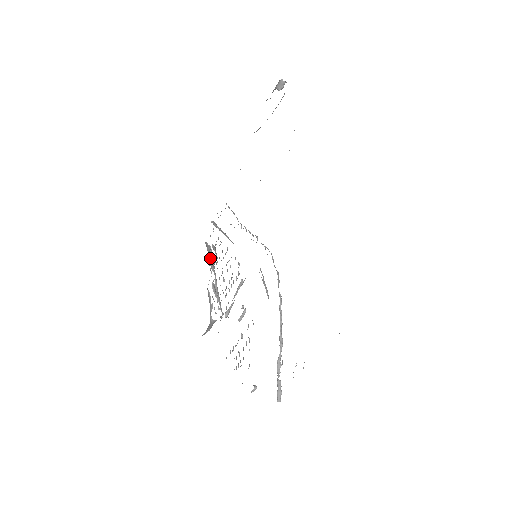
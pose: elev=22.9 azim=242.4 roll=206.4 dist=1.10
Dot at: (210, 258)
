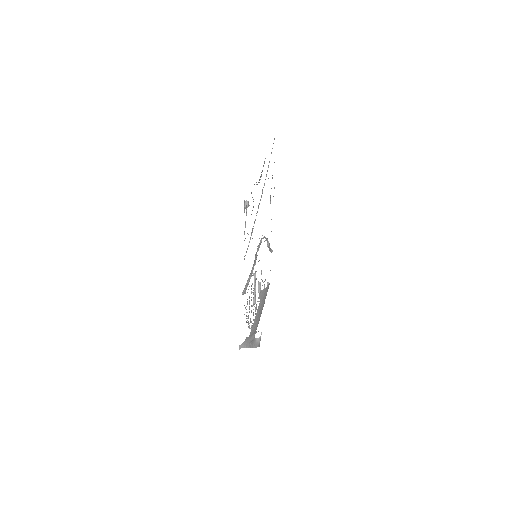
Dot at: (247, 322)
